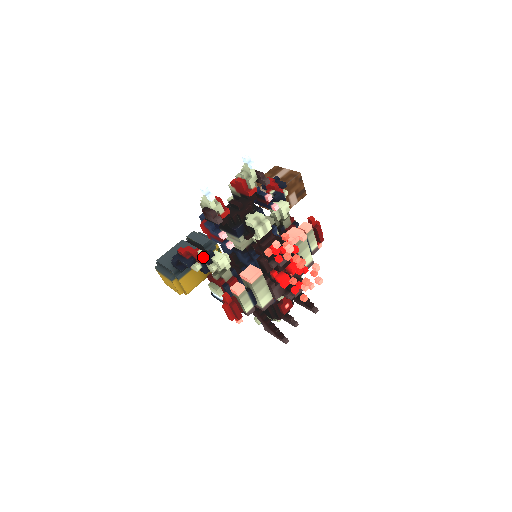
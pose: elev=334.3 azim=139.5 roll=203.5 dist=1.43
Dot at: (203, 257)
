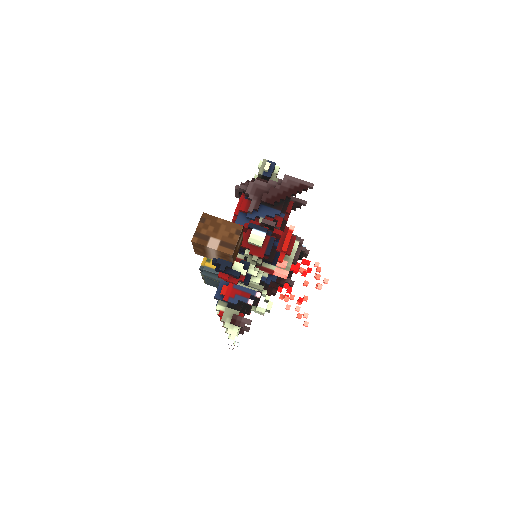
Dot at: occluded
